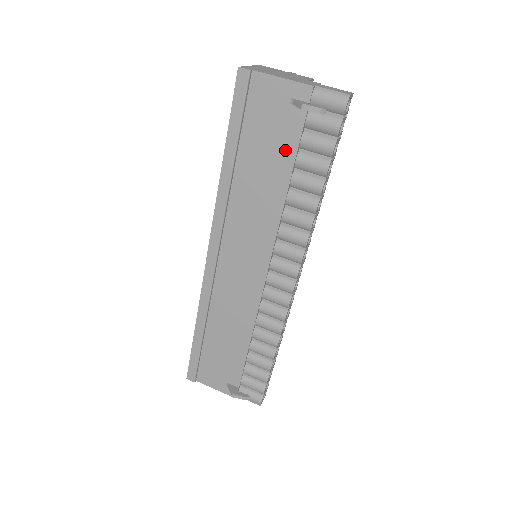
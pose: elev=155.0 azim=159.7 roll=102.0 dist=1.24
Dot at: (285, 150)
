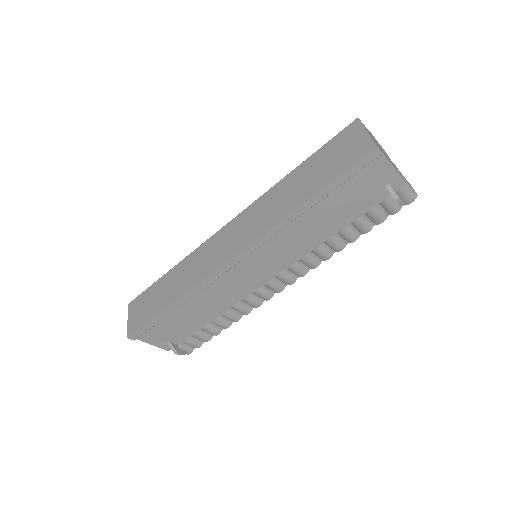
Dot at: (355, 211)
